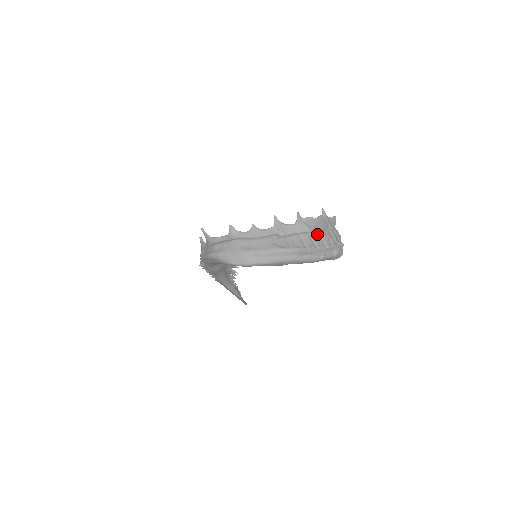
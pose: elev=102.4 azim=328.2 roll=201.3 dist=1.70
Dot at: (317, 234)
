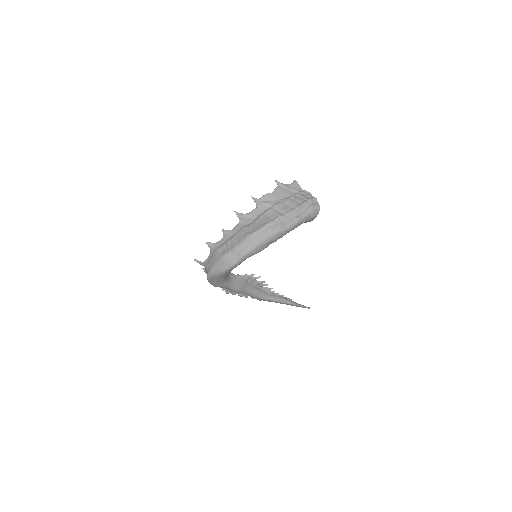
Dot at: (281, 204)
